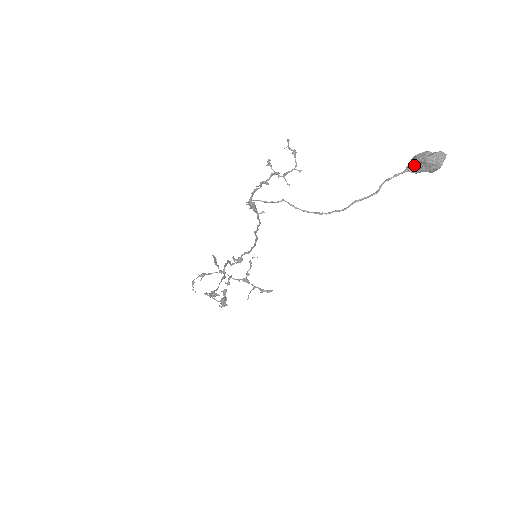
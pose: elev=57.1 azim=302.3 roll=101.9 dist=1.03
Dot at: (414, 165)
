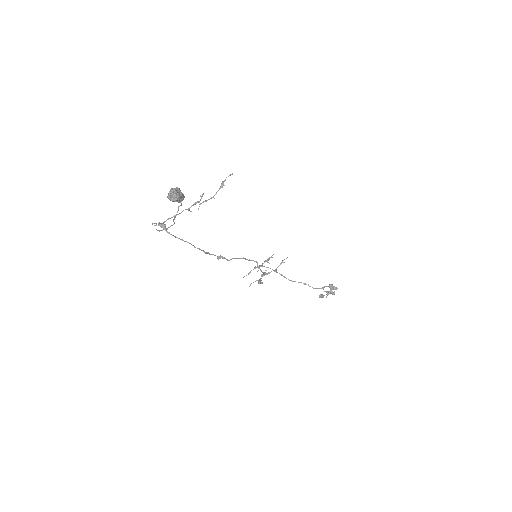
Dot at: occluded
